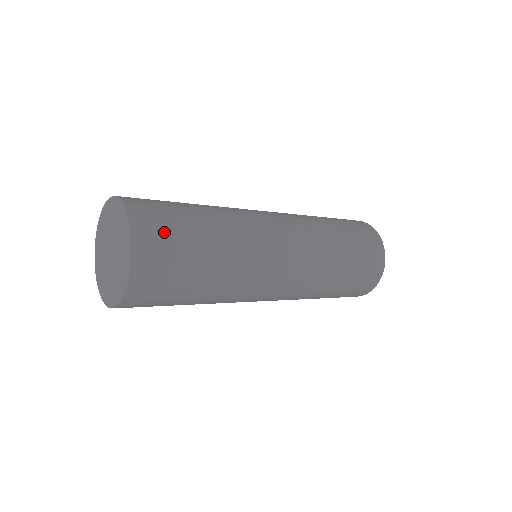
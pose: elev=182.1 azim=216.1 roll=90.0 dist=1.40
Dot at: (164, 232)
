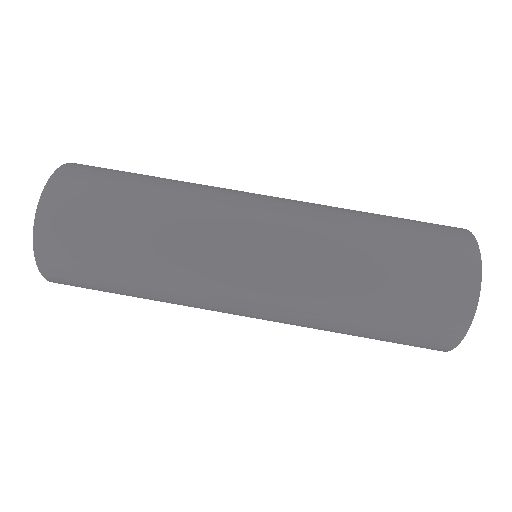
Dot at: (73, 261)
